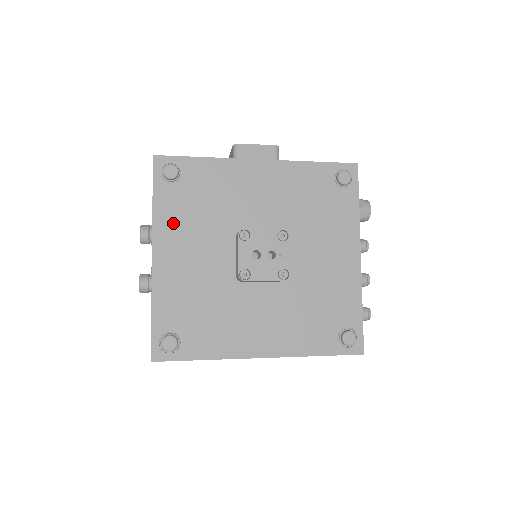
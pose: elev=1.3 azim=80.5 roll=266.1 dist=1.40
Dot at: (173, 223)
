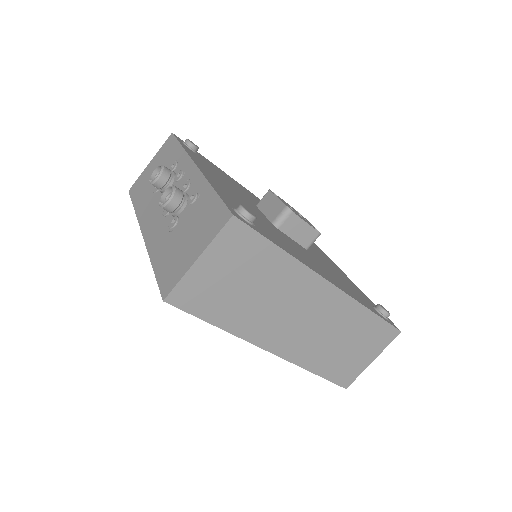
Dot at: (204, 165)
